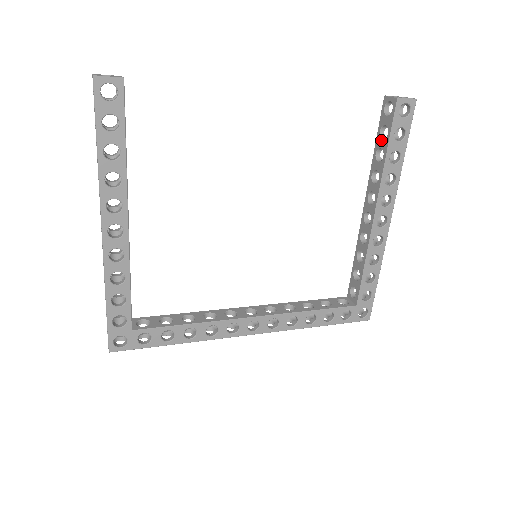
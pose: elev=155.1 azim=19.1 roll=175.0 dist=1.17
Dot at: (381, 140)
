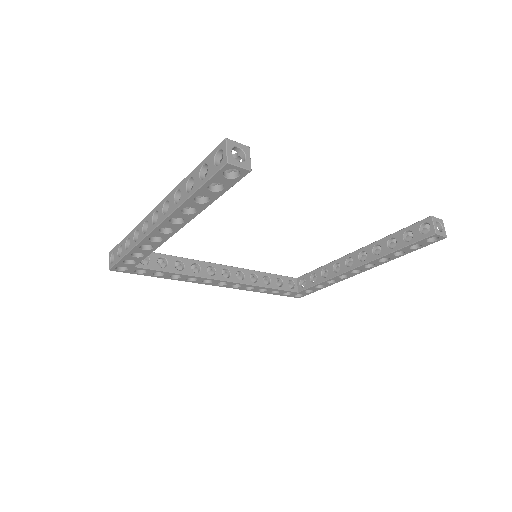
Dot at: (402, 237)
